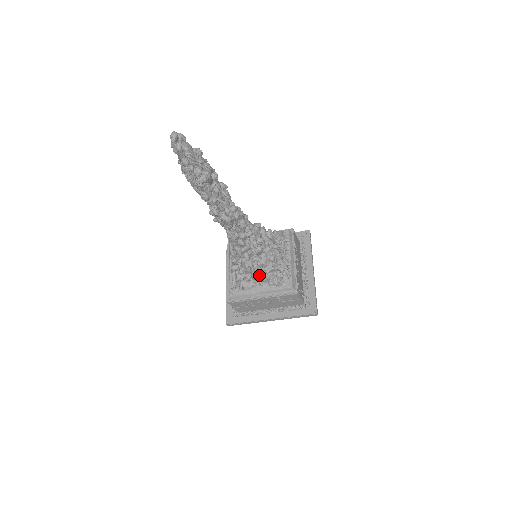
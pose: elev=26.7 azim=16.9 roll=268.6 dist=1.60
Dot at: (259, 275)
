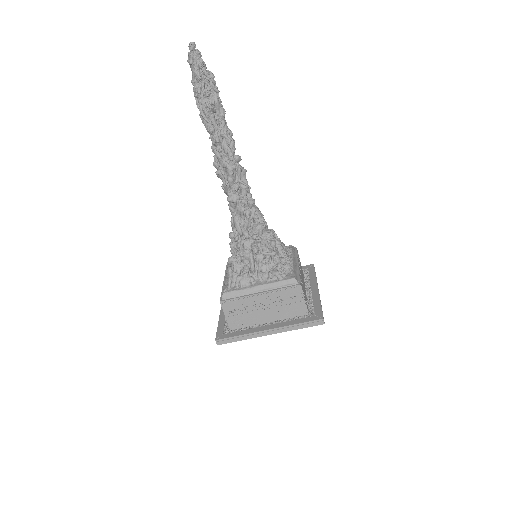
Dot at: (258, 263)
